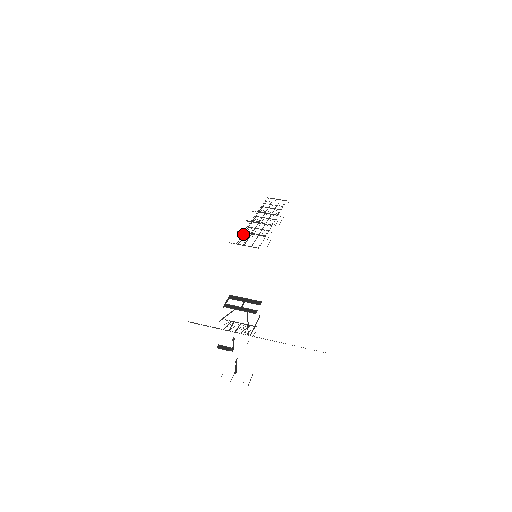
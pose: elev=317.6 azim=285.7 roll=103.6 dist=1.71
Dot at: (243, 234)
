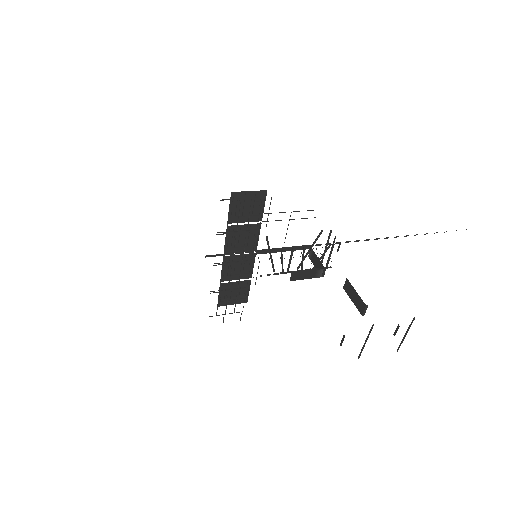
Dot at: (227, 228)
